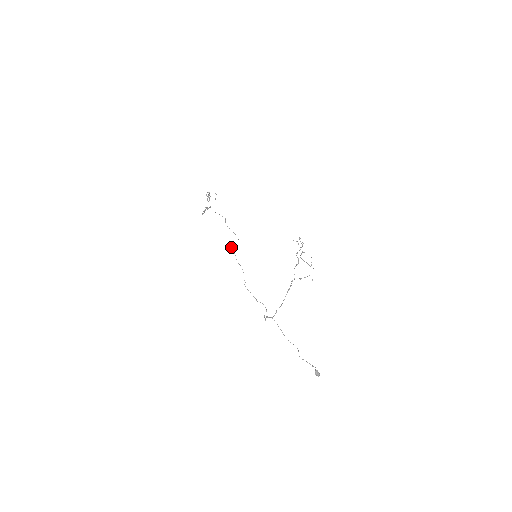
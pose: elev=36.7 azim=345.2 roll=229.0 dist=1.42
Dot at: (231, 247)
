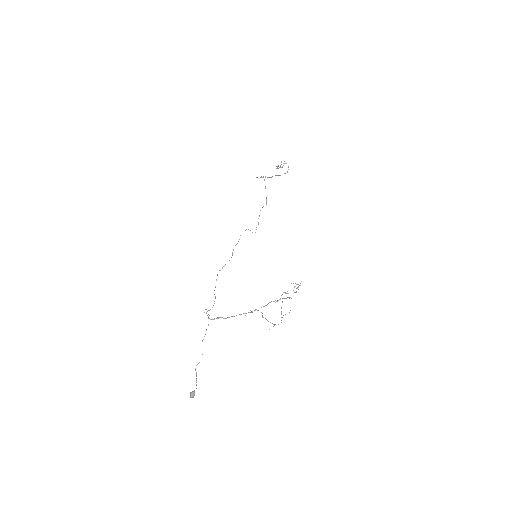
Dot at: occluded
